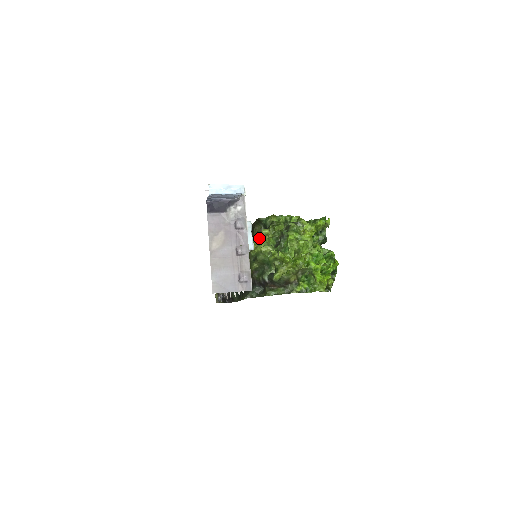
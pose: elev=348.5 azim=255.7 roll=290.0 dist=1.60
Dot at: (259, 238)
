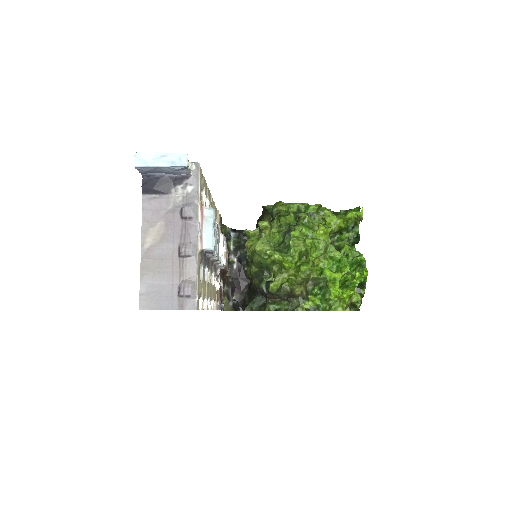
Dot at: (258, 232)
